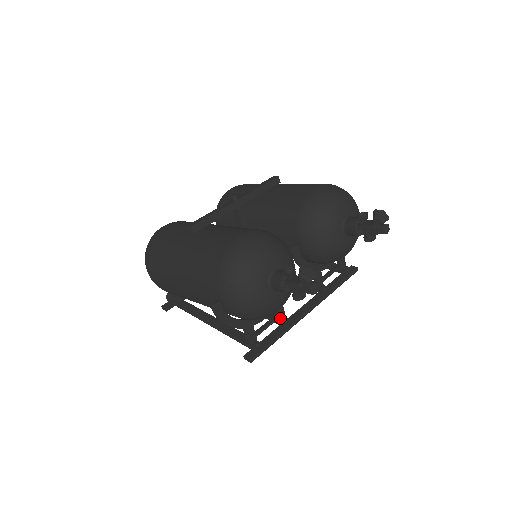
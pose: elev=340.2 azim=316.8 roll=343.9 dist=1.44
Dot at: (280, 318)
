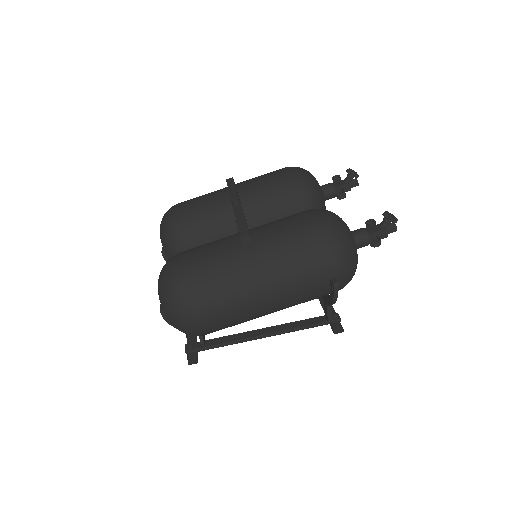
Dot at: occluded
